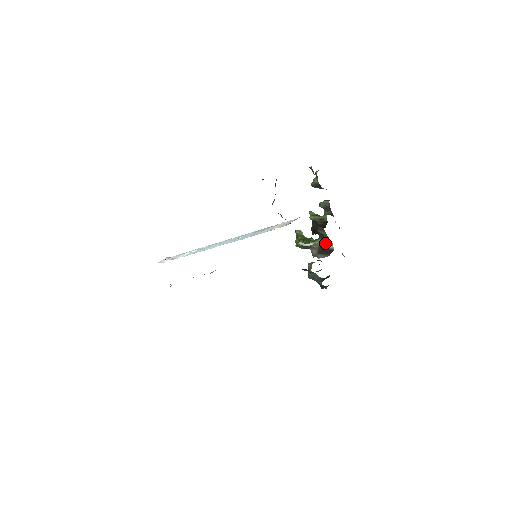
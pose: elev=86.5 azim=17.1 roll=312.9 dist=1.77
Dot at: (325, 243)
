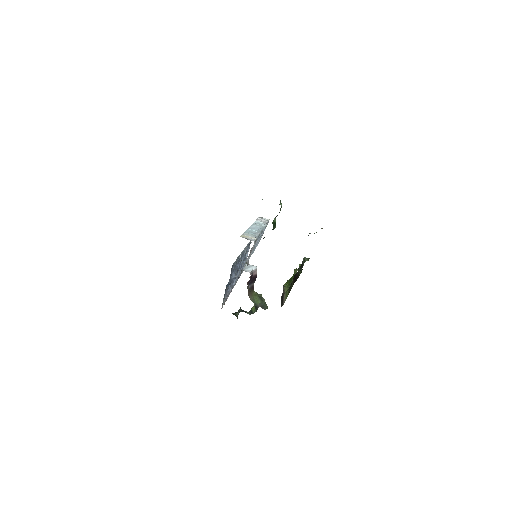
Dot at: (286, 294)
